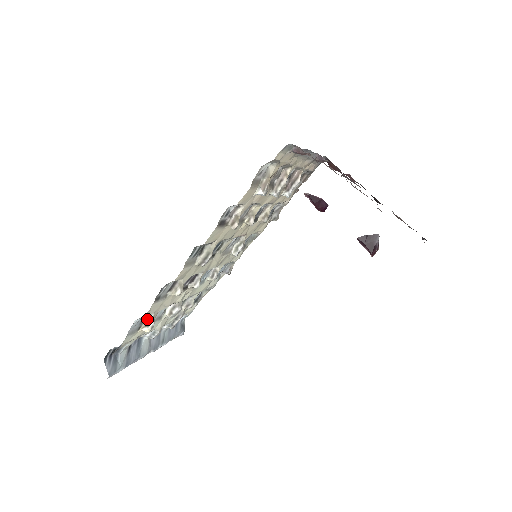
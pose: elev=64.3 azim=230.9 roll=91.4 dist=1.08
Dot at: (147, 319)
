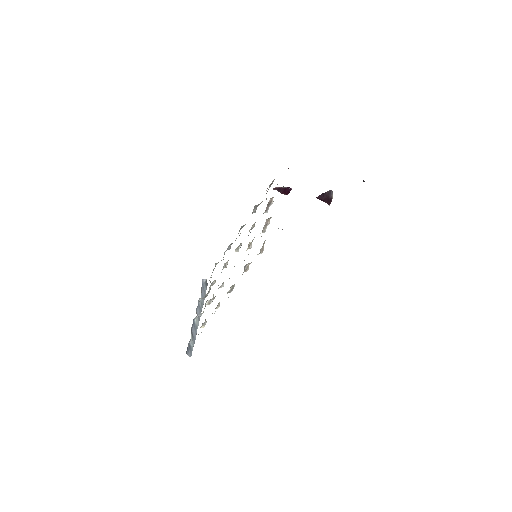
Dot at: (203, 324)
